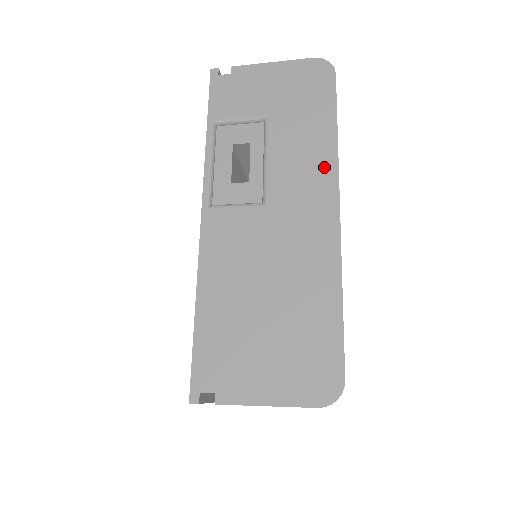
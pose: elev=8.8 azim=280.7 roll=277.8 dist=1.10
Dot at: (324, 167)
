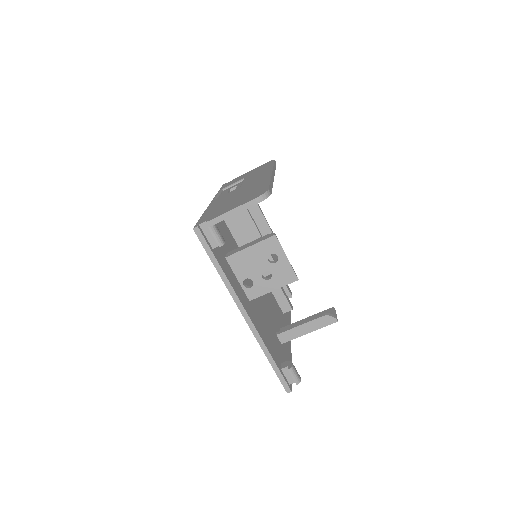
Dot at: occluded
